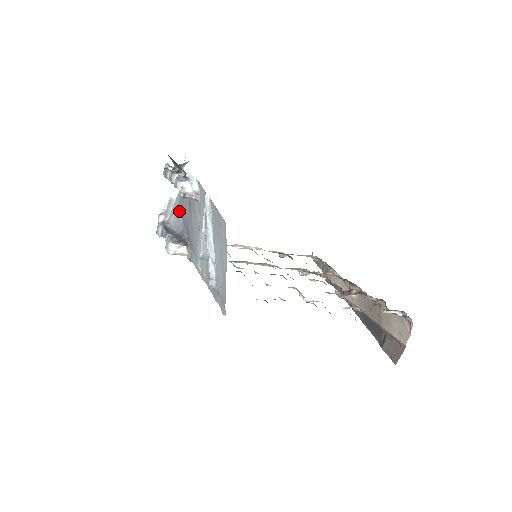
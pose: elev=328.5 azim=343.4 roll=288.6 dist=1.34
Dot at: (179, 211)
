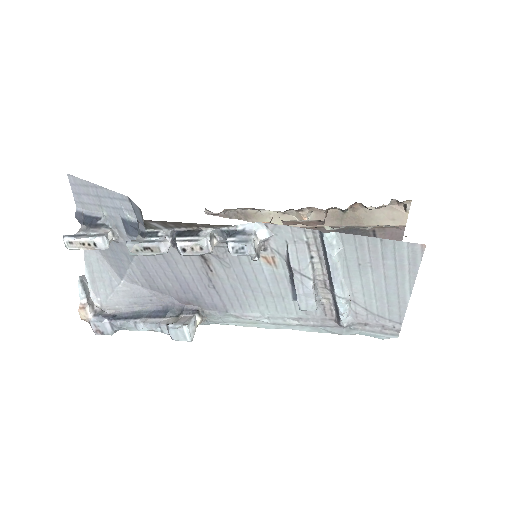
Dot at: (127, 283)
